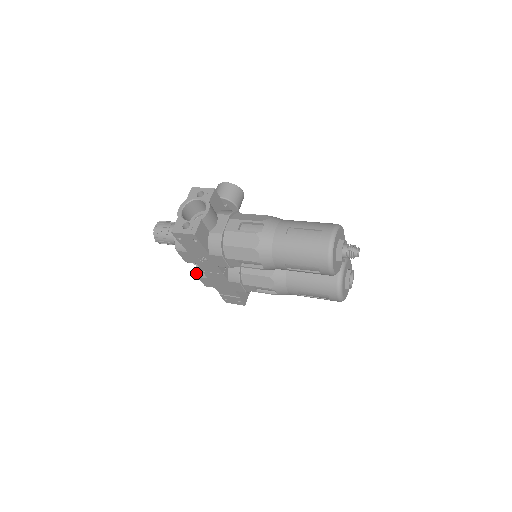
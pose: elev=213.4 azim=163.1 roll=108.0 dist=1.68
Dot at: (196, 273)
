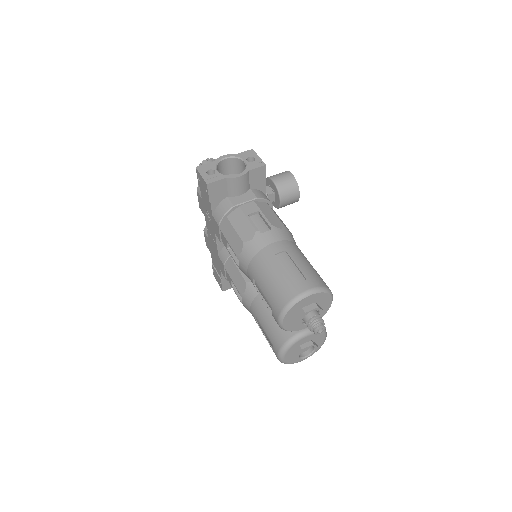
Dot at: (205, 226)
